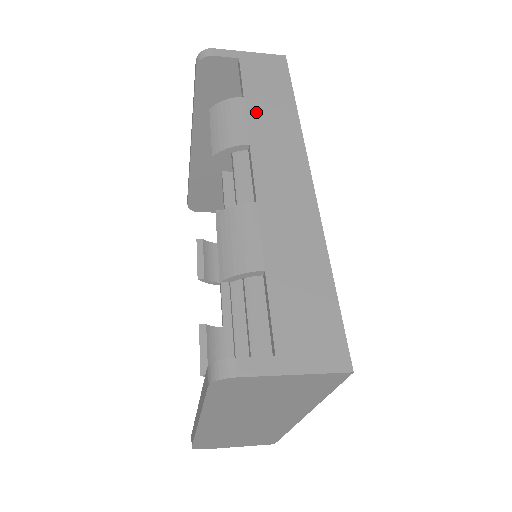
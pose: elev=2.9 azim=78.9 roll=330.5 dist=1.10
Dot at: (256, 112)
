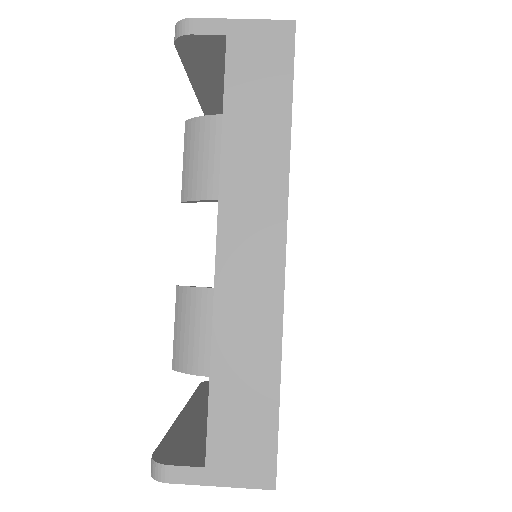
Dot at: (235, 143)
